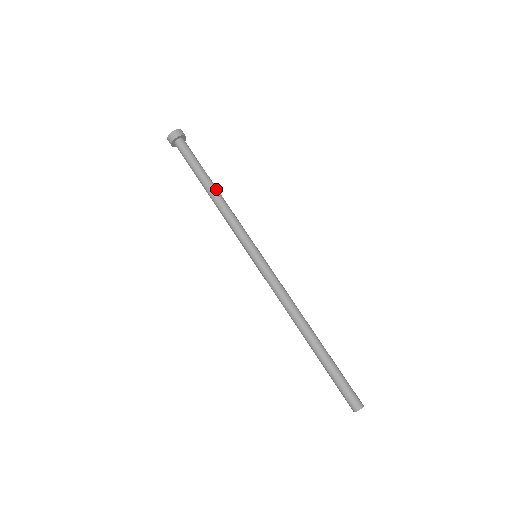
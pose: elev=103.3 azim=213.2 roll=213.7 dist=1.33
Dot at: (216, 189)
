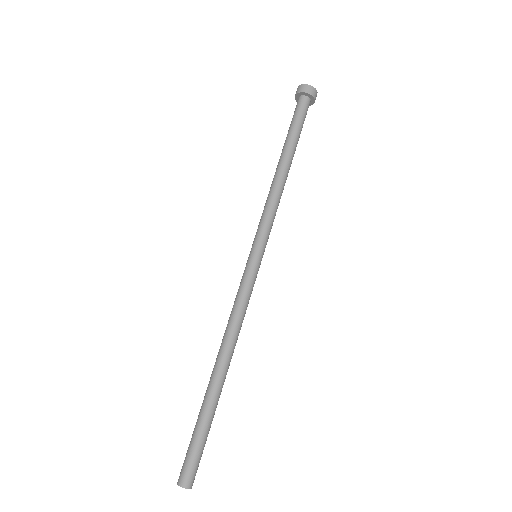
Dot at: occluded
